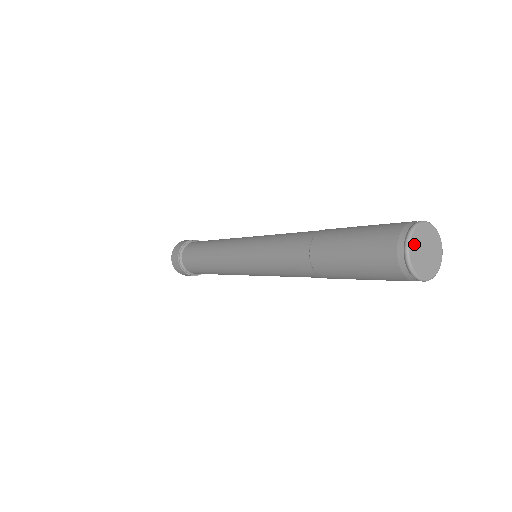
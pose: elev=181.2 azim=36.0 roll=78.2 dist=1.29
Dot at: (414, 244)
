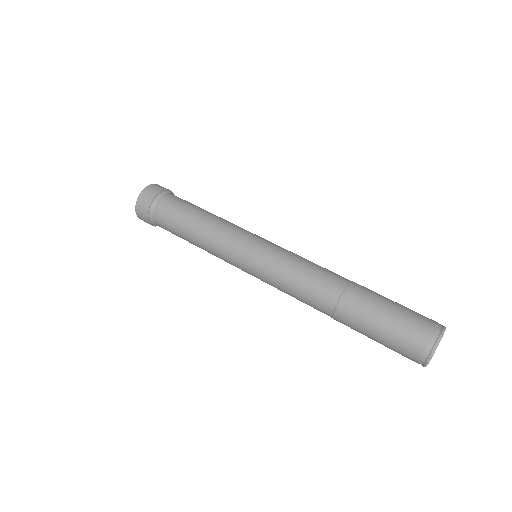
Dot at: occluded
